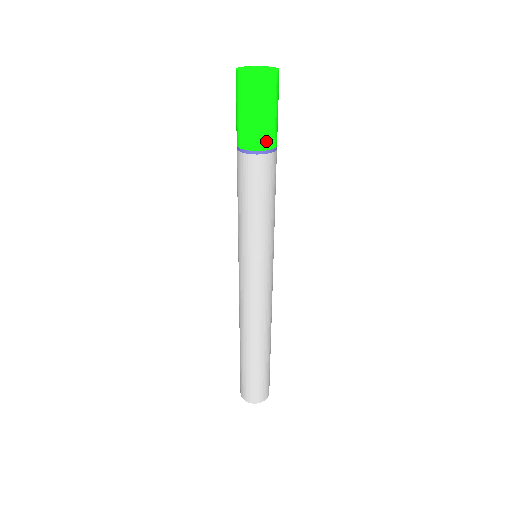
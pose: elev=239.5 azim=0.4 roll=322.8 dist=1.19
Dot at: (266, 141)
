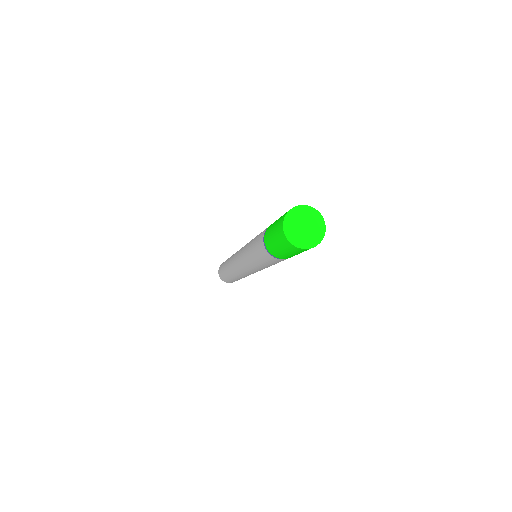
Dot at: occluded
